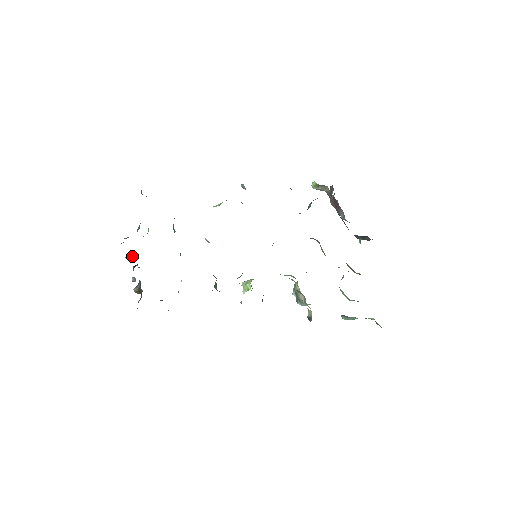
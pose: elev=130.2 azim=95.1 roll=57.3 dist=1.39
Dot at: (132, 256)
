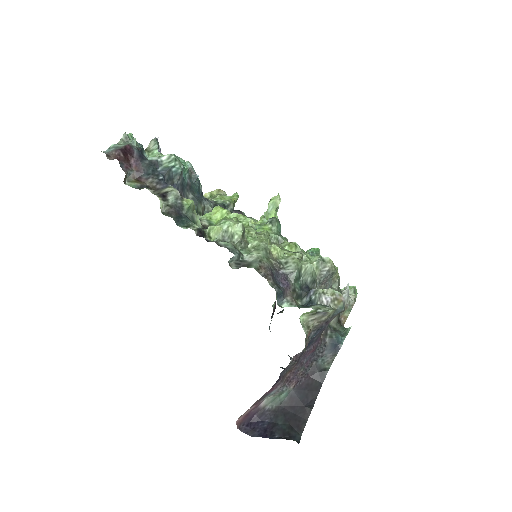
Dot at: occluded
